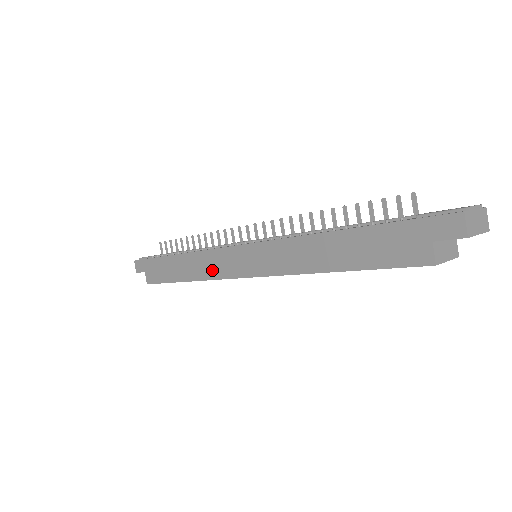
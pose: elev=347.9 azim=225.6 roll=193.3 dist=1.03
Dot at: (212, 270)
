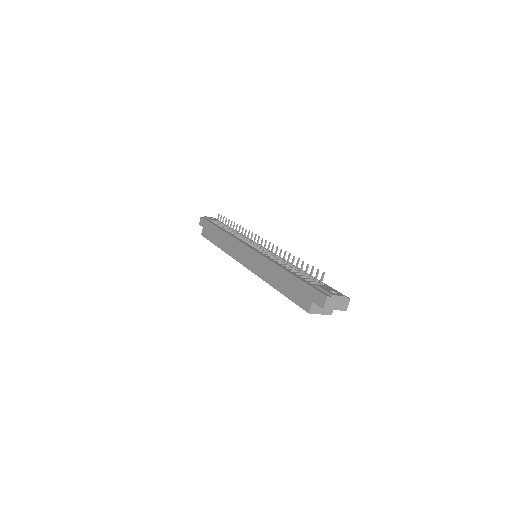
Dot at: (232, 250)
